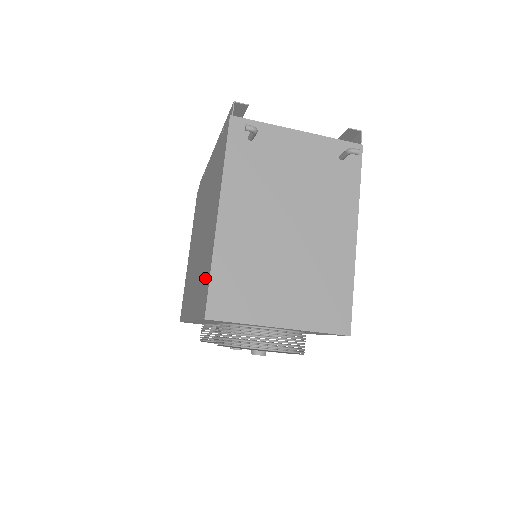
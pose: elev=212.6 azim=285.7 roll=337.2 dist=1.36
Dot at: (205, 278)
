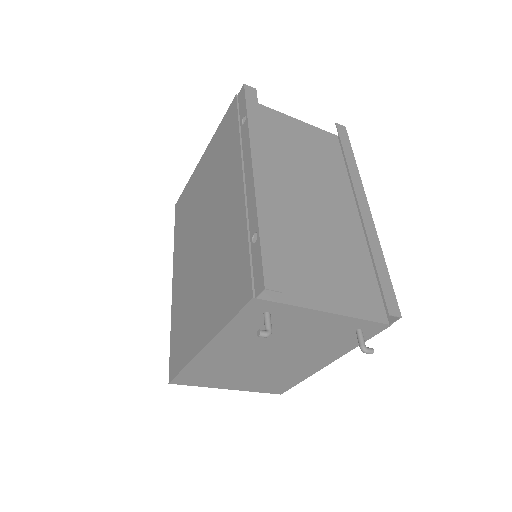
Dot at: (182, 344)
